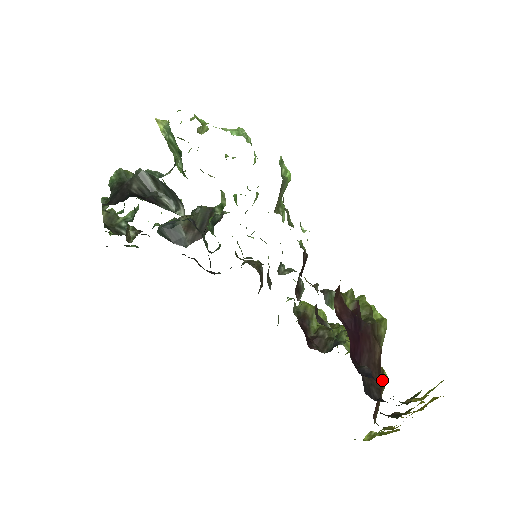
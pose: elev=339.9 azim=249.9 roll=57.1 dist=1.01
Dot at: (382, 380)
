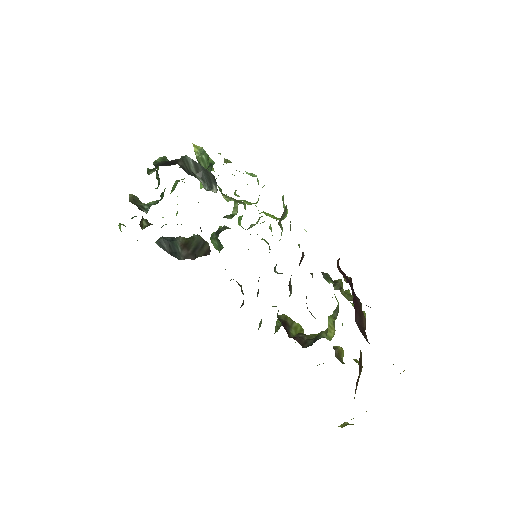
Dot at: (361, 362)
